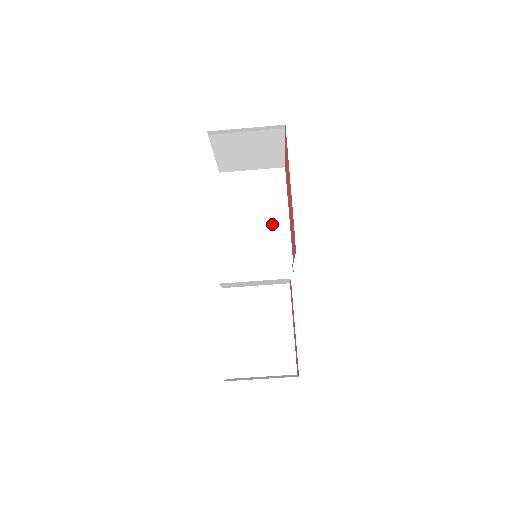
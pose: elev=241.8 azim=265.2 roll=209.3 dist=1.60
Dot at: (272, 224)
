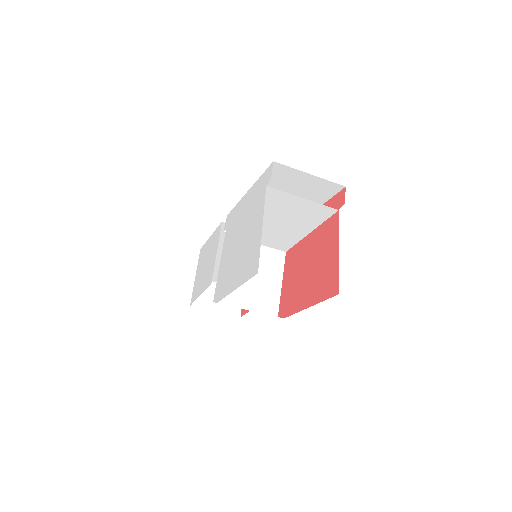
Dot at: (289, 232)
